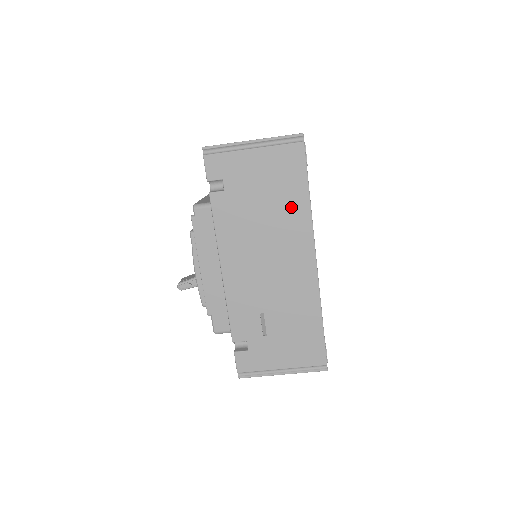
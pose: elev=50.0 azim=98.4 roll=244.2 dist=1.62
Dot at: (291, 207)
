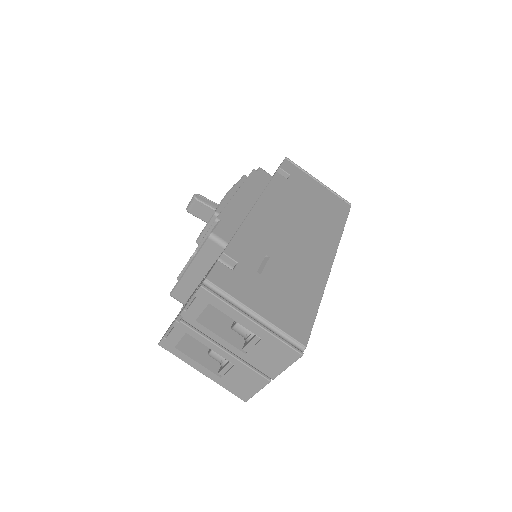
Dot at: (329, 222)
